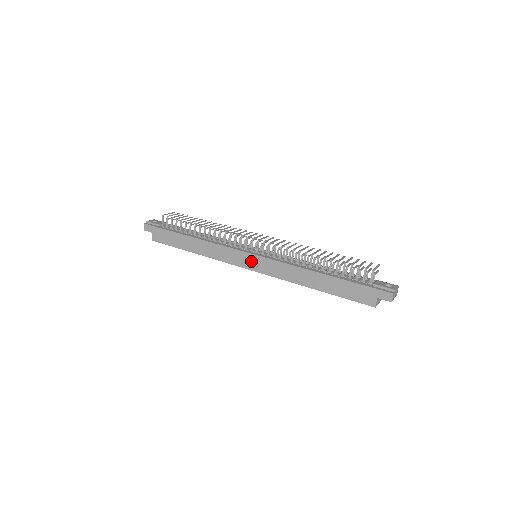
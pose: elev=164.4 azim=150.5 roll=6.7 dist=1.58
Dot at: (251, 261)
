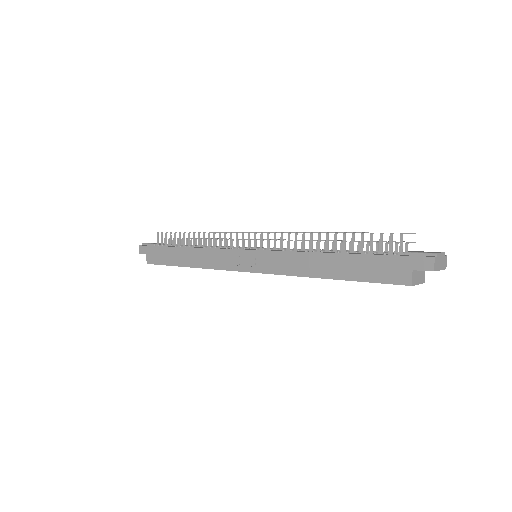
Dot at: (247, 260)
